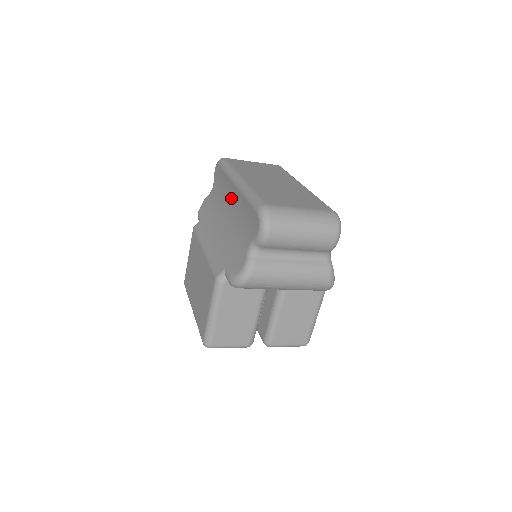
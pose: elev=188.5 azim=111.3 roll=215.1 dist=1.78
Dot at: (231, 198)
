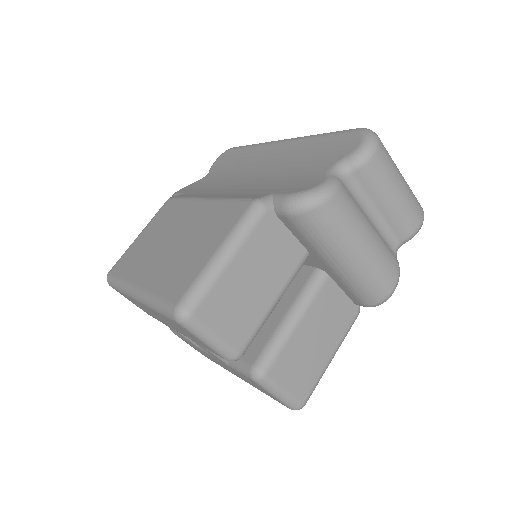
Dot at: (267, 158)
